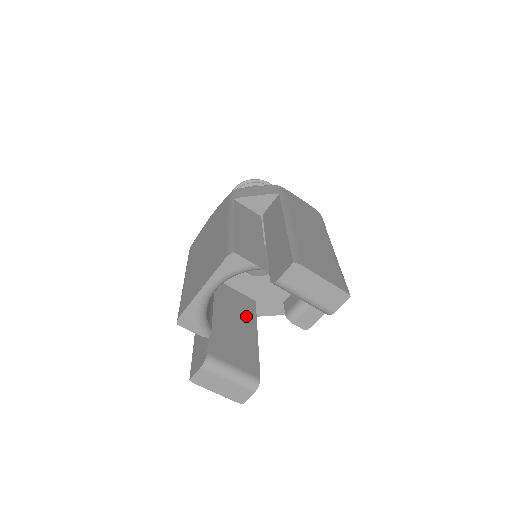
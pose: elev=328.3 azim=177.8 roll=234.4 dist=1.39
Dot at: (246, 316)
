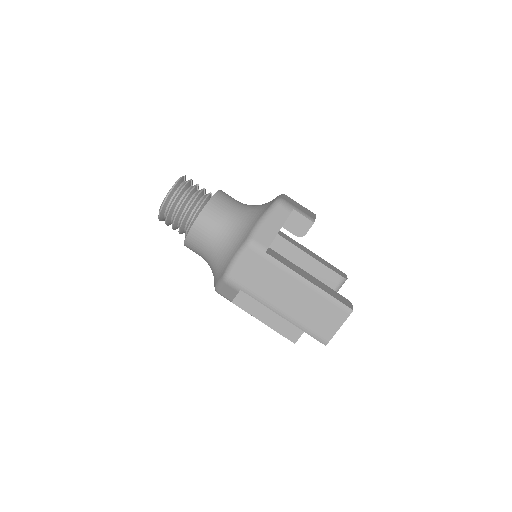
Dot at: (291, 255)
